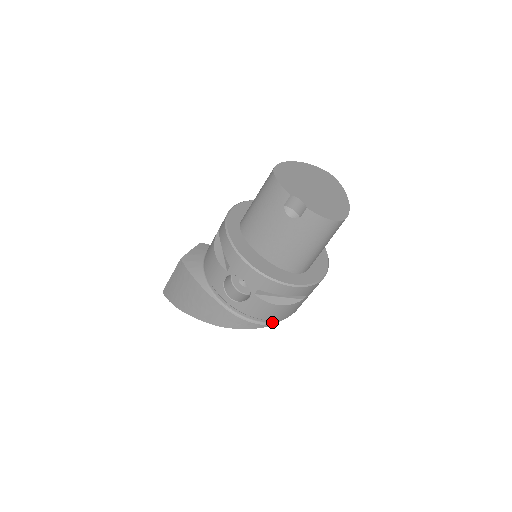
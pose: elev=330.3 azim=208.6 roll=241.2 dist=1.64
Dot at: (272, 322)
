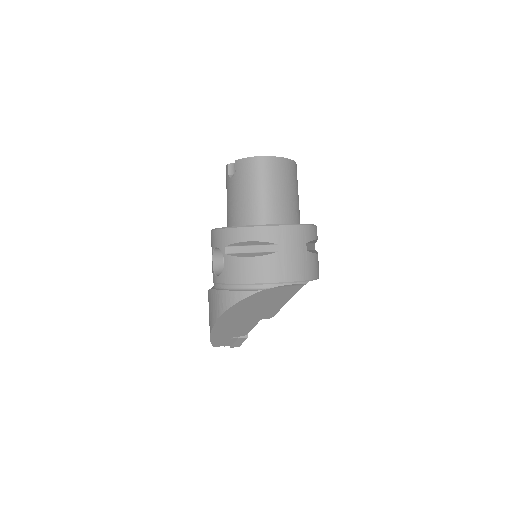
Dot at: (259, 288)
